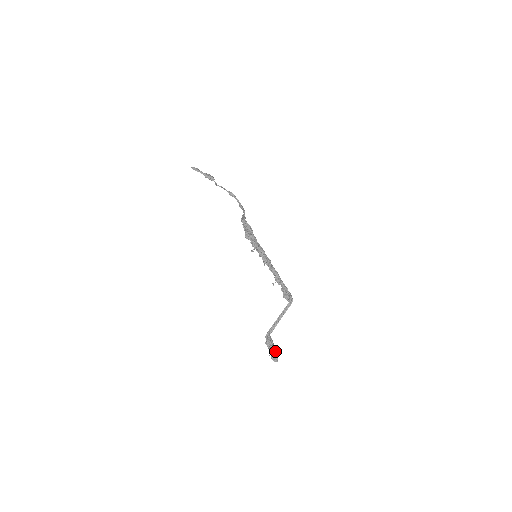
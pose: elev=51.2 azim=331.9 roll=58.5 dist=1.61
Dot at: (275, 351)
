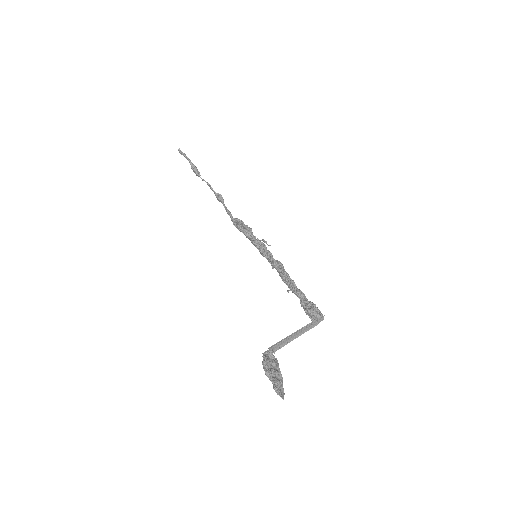
Dot at: (282, 379)
